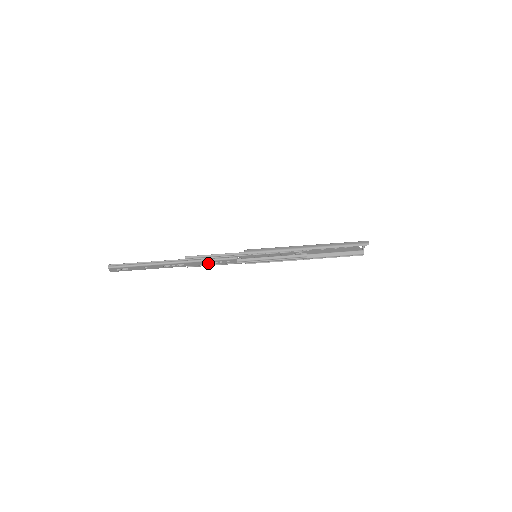
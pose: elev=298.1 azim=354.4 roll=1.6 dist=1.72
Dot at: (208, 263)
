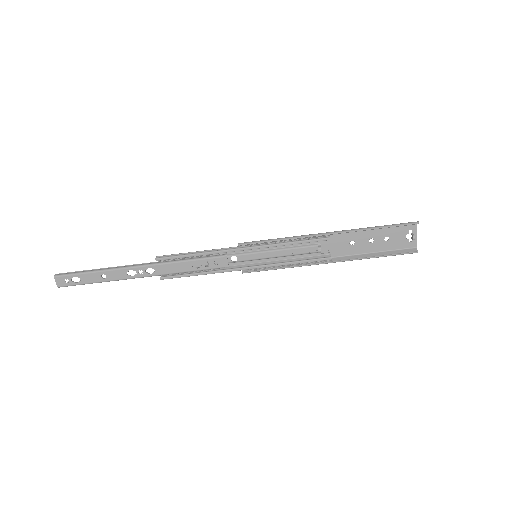
Dot at: (188, 267)
